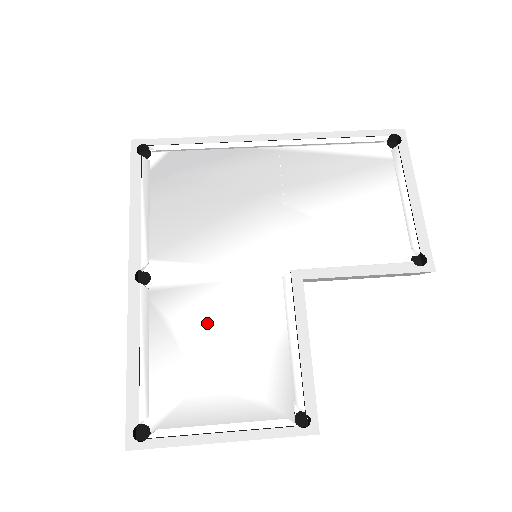
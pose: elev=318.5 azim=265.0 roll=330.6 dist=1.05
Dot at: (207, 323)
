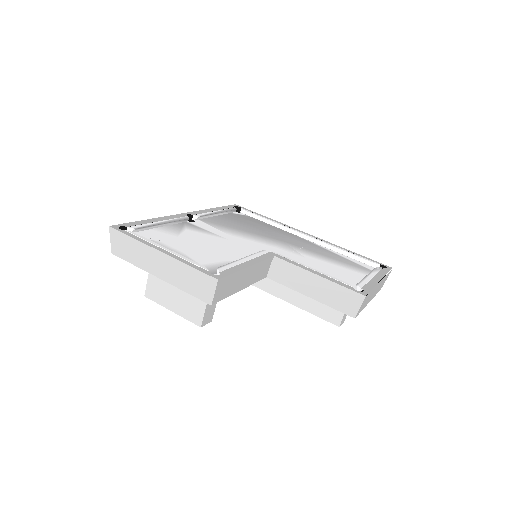
Dot at: (203, 240)
